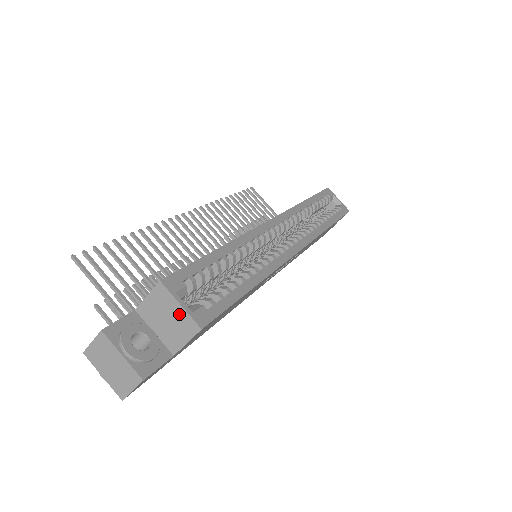
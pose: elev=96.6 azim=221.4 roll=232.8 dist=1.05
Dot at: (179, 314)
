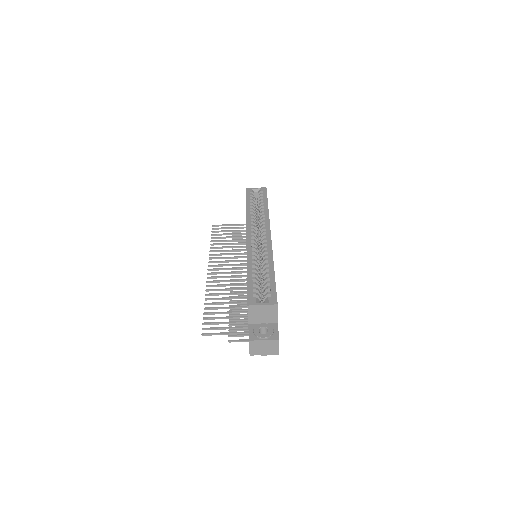
Dot at: (265, 308)
